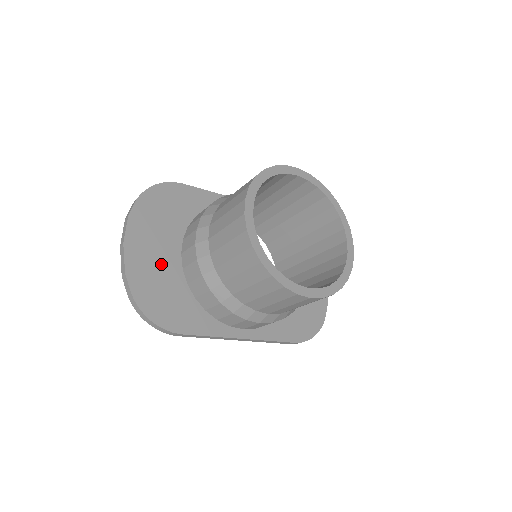
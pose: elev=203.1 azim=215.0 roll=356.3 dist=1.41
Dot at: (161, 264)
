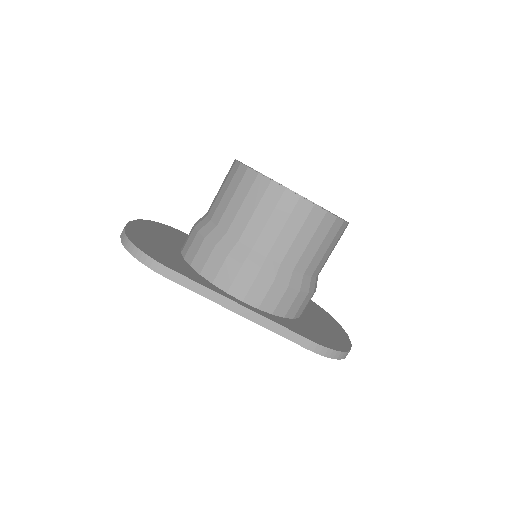
Dot at: (160, 242)
